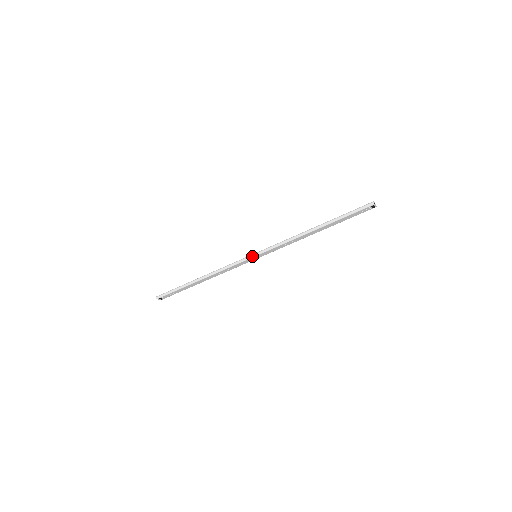
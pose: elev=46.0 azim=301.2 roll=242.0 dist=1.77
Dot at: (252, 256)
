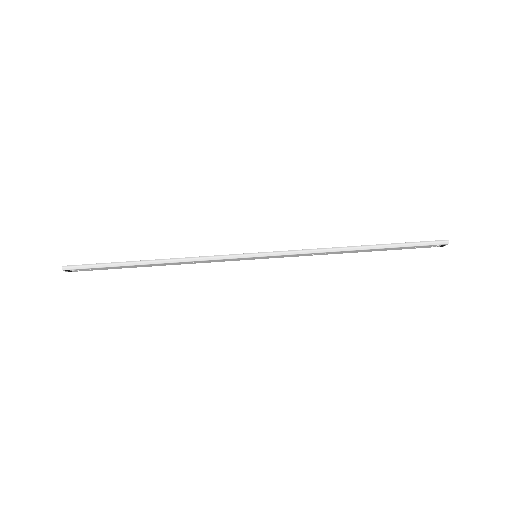
Dot at: (253, 255)
